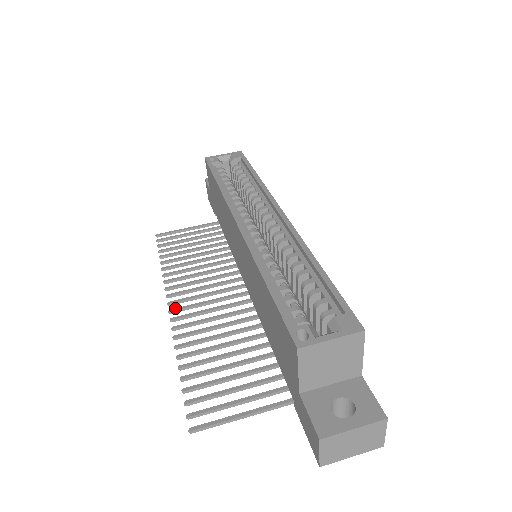
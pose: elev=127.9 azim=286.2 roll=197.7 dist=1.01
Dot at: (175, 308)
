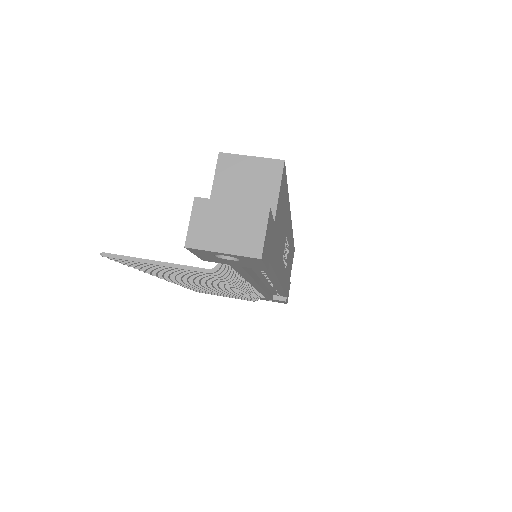
Dot at: occluded
